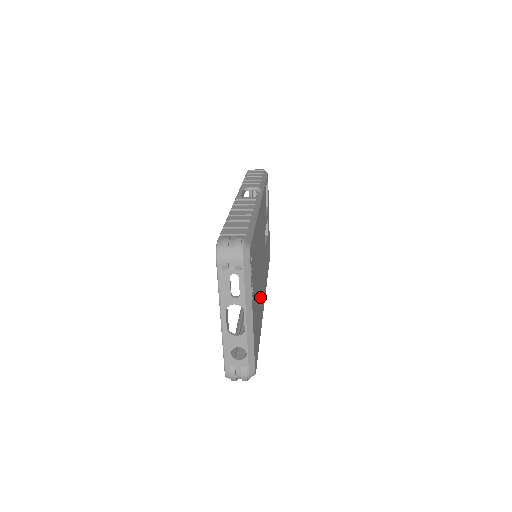
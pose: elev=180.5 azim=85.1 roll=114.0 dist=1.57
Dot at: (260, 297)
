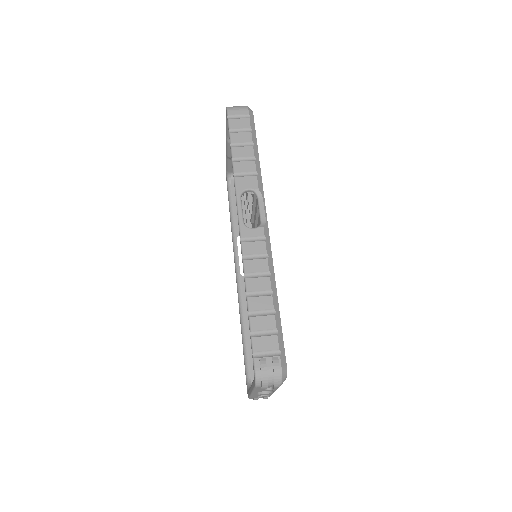
Dot at: occluded
